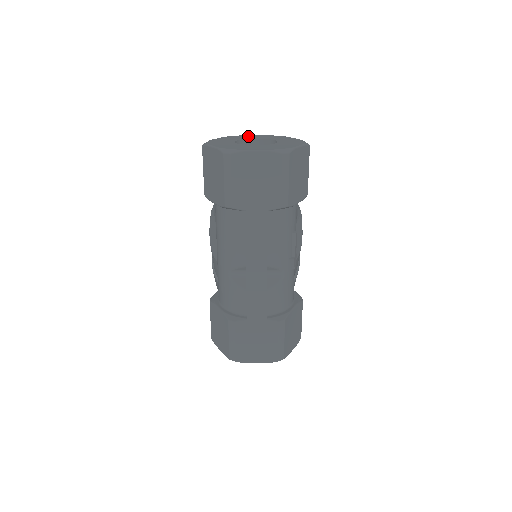
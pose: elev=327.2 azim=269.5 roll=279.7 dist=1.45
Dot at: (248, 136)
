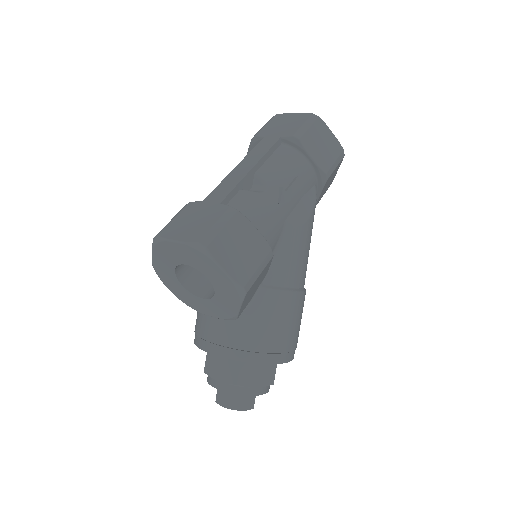
Dot at: occluded
